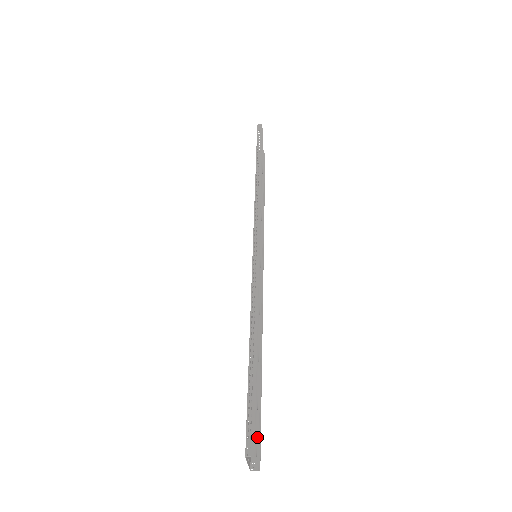
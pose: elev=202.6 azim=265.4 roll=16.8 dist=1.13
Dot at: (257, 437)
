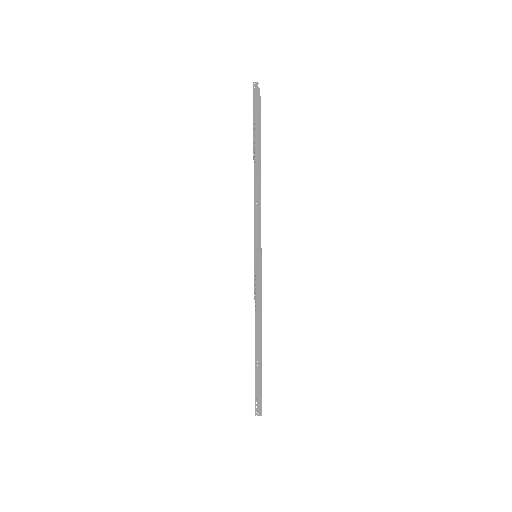
Dot at: occluded
